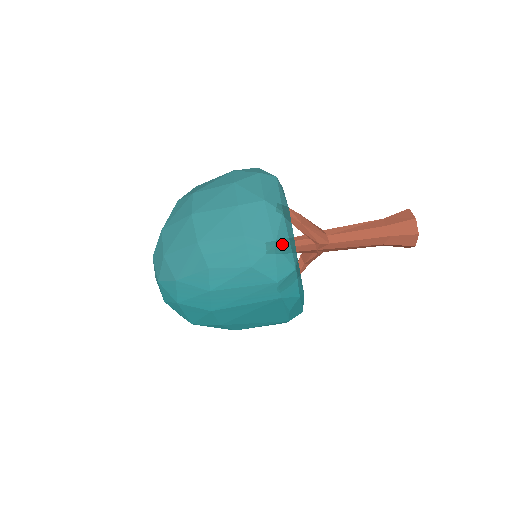
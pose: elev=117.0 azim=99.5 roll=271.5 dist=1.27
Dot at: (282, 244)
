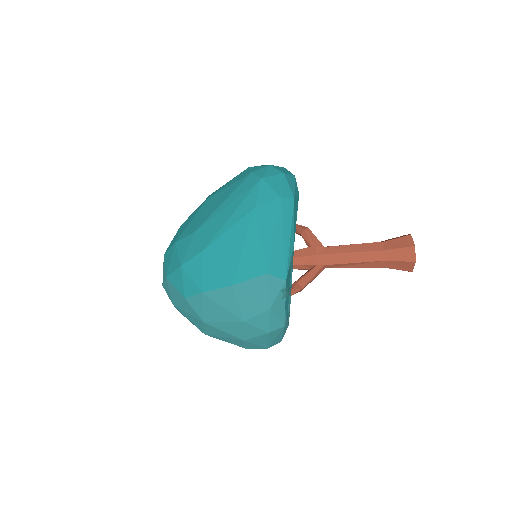
Dot at: occluded
